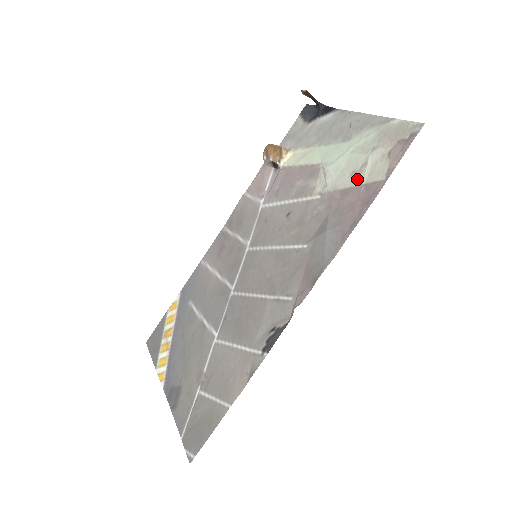
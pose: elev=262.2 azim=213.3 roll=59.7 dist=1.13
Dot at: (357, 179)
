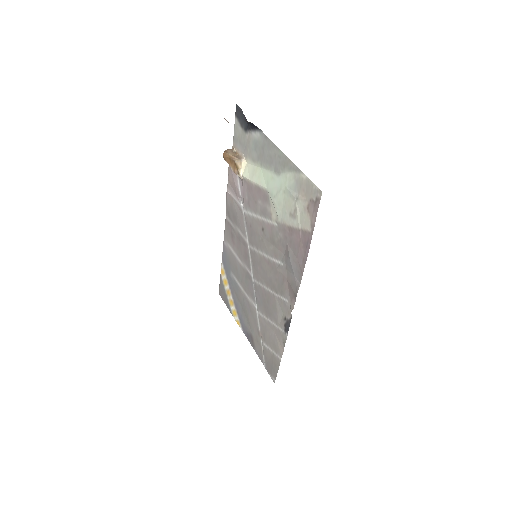
Dot at: (295, 222)
